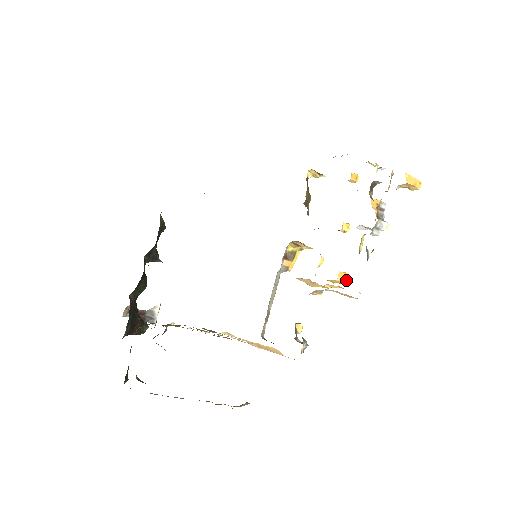
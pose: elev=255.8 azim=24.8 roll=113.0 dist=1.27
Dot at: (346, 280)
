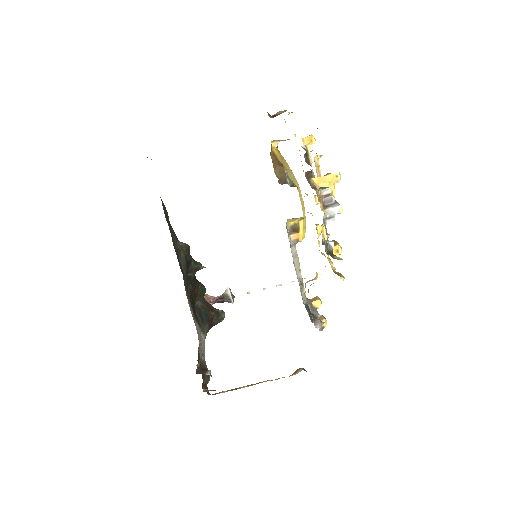
Dot at: (339, 252)
